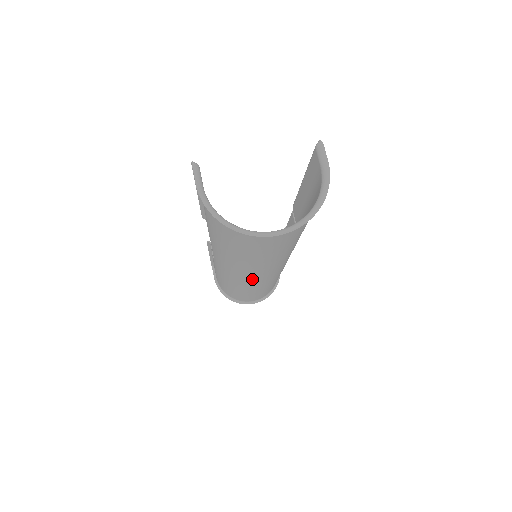
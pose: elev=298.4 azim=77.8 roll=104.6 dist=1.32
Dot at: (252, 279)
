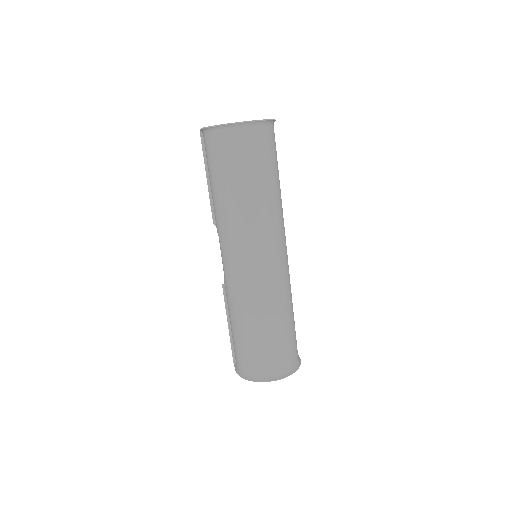
Dot at: (252, 262)
